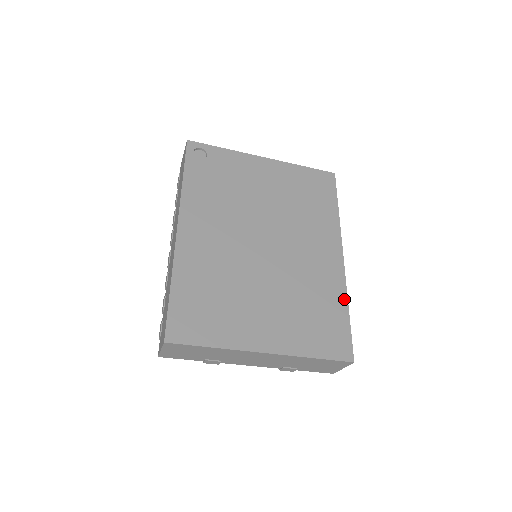
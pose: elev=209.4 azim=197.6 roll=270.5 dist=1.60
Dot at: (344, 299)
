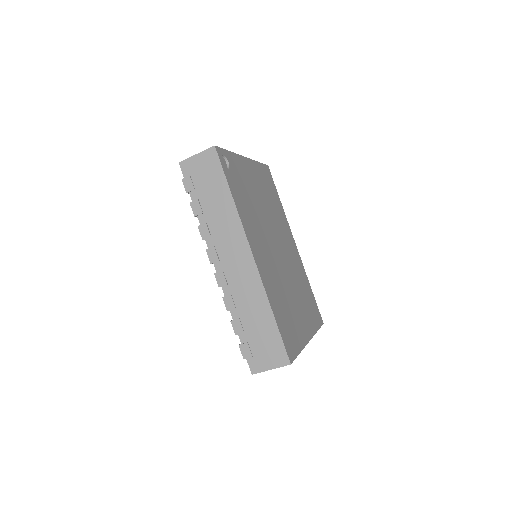
Dot at: (307, 279)
